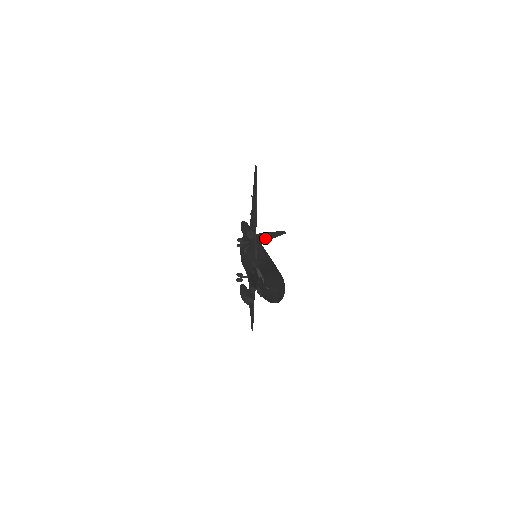
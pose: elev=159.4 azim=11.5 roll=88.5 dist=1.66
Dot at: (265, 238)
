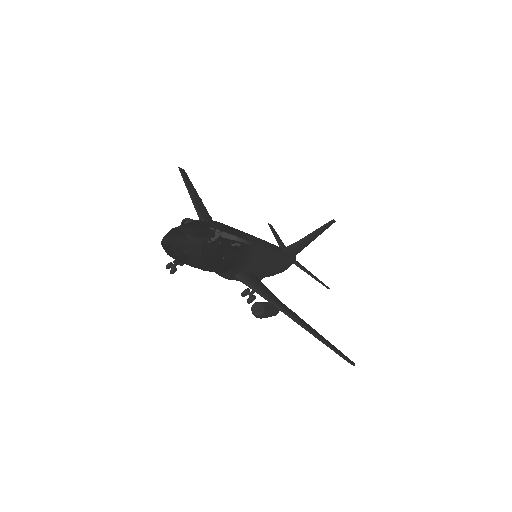
Dot at: occluded
